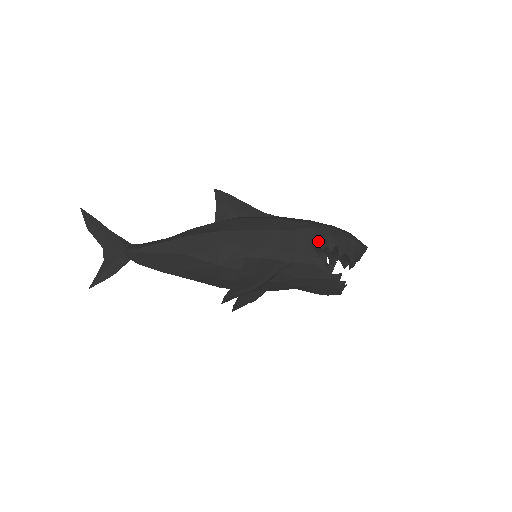
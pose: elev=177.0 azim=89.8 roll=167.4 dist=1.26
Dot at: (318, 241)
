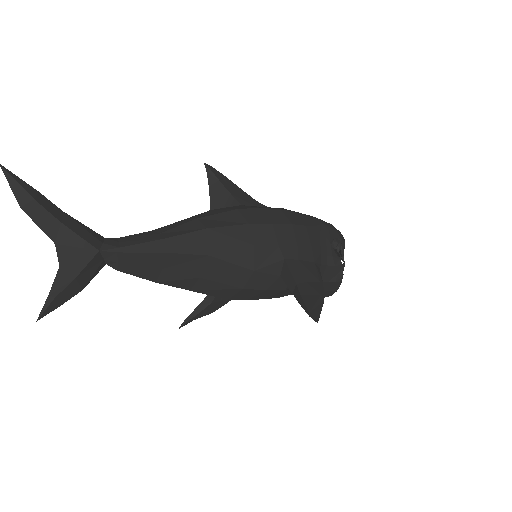
Dot at: (333, 240)
